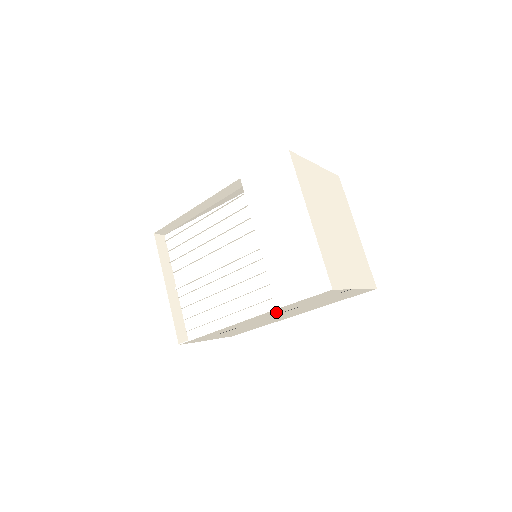
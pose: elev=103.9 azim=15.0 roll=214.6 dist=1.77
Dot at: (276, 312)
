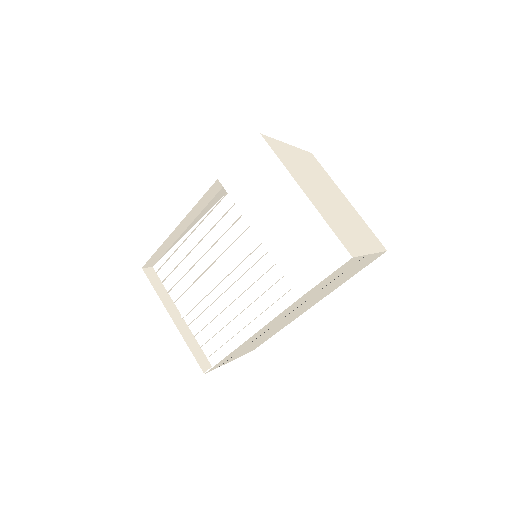
Dot at: (297, 304)
